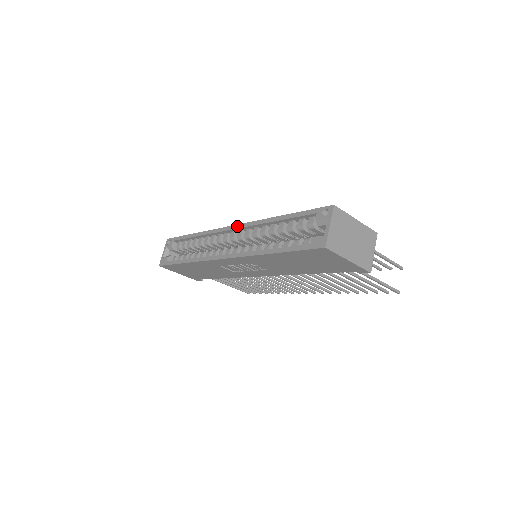
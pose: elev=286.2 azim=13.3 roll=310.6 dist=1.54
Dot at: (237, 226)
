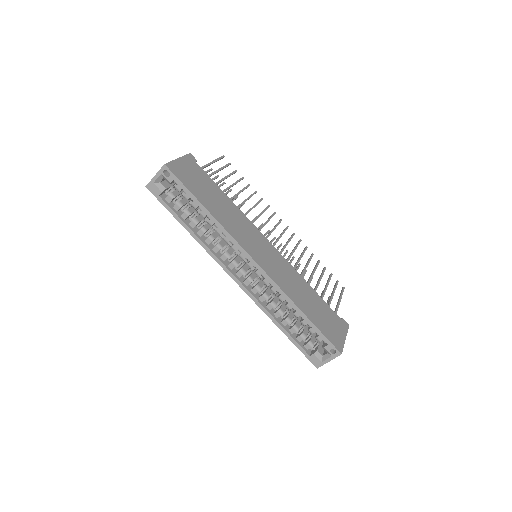
Dot at: (261, 271)
